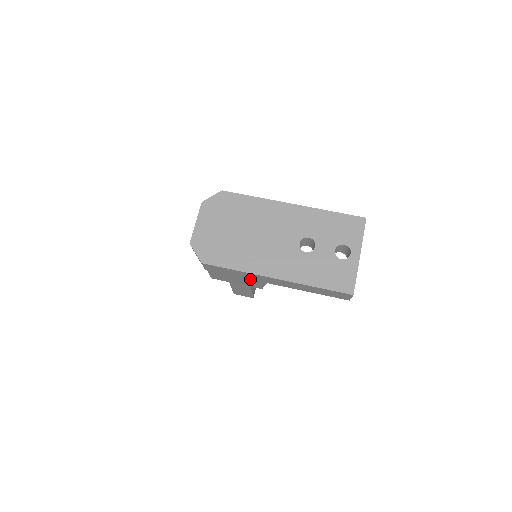
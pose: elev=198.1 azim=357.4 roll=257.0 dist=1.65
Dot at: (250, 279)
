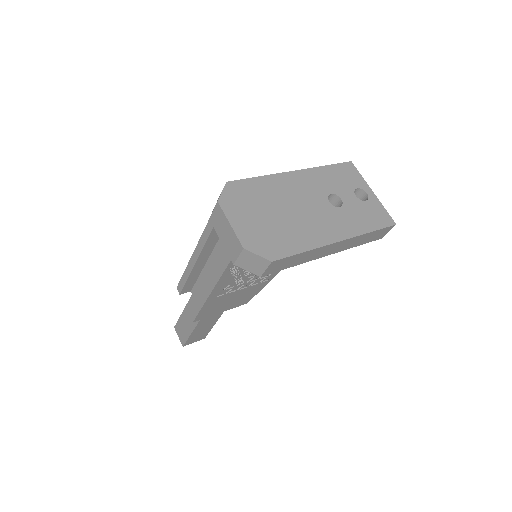
Dot at: (305, 262)
